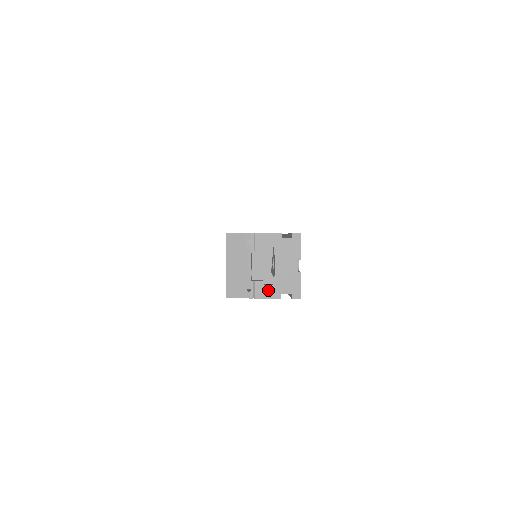
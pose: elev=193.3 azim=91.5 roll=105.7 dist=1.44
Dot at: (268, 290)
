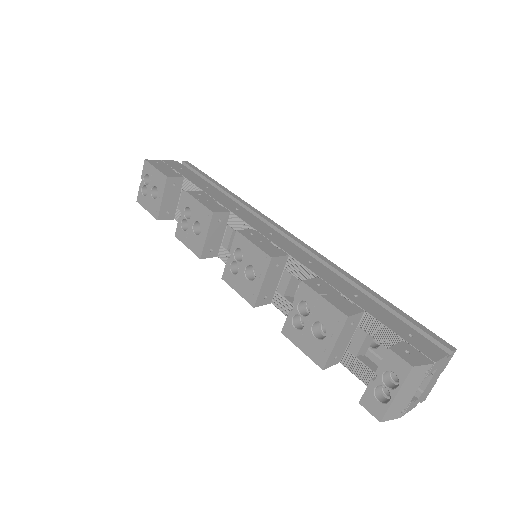
Dot at: (413, 405)
